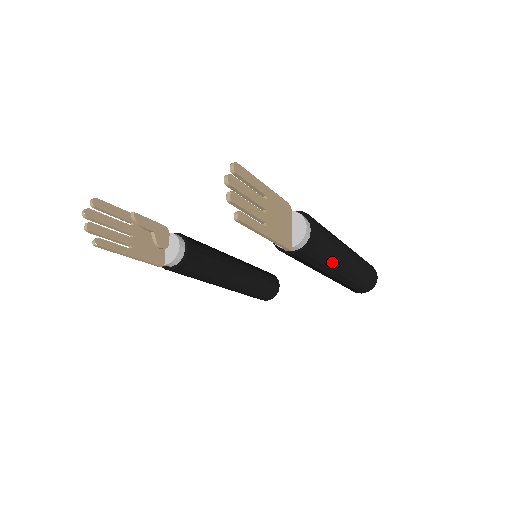
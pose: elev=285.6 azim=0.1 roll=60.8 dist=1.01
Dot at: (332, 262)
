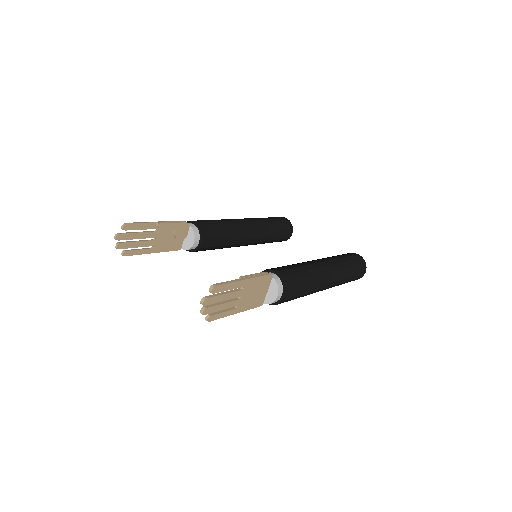
Dot at: (305, 295)
